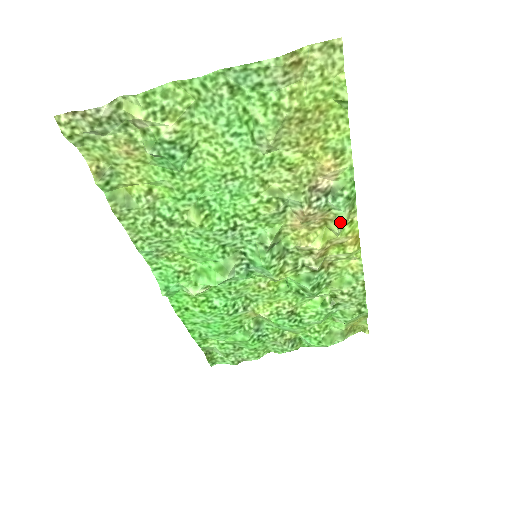
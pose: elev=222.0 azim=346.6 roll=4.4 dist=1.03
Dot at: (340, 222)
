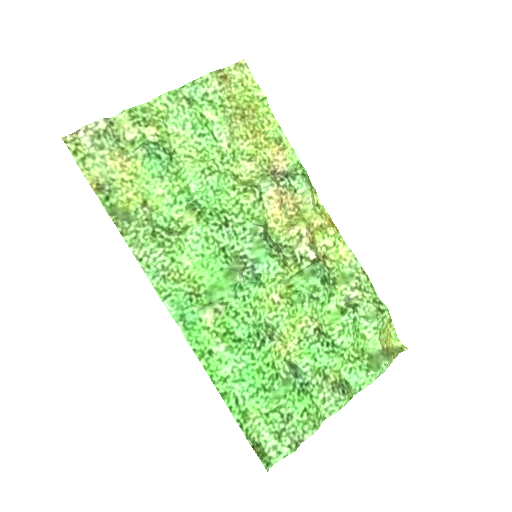
Dot at: (308, 195)
